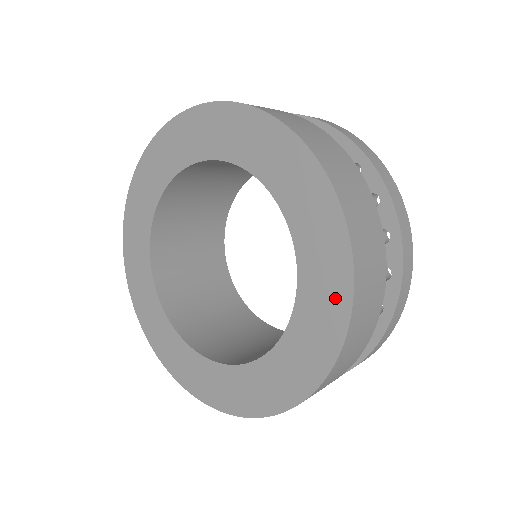
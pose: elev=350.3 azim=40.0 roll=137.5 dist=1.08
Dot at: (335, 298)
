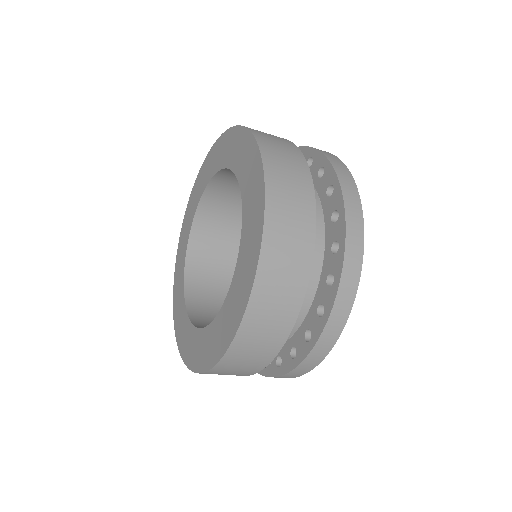
Dot at: (250, 152)
